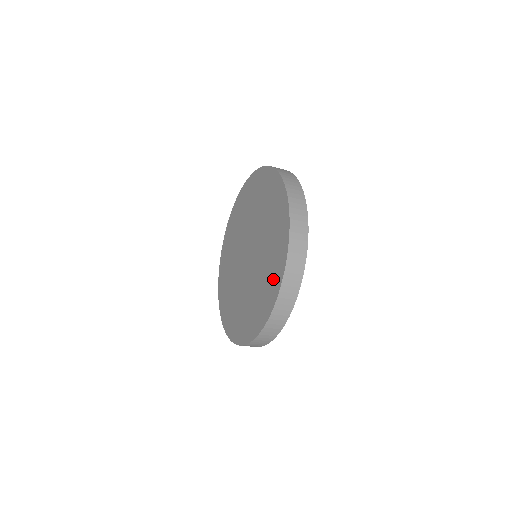
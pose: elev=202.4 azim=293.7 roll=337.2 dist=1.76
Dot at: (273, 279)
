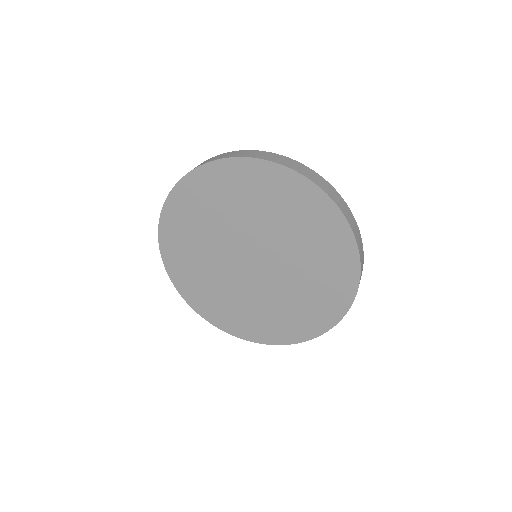
Dot at: (251, 328)
